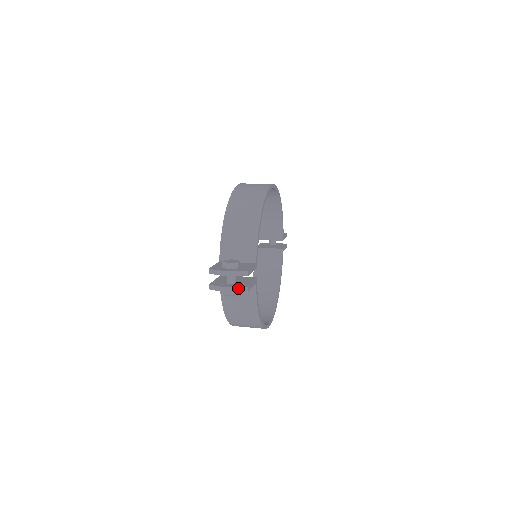
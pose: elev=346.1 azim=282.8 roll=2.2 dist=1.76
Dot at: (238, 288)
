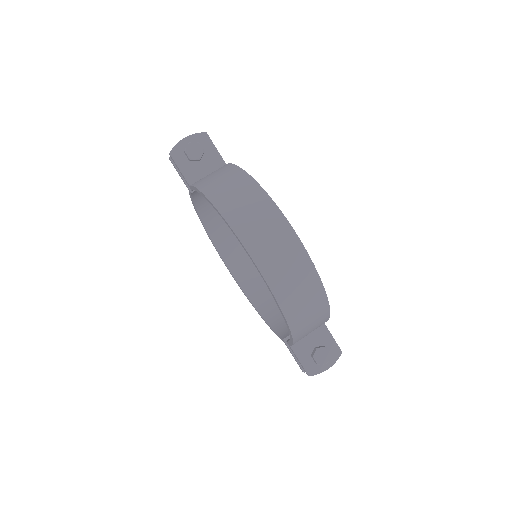
Dot at: occluded
